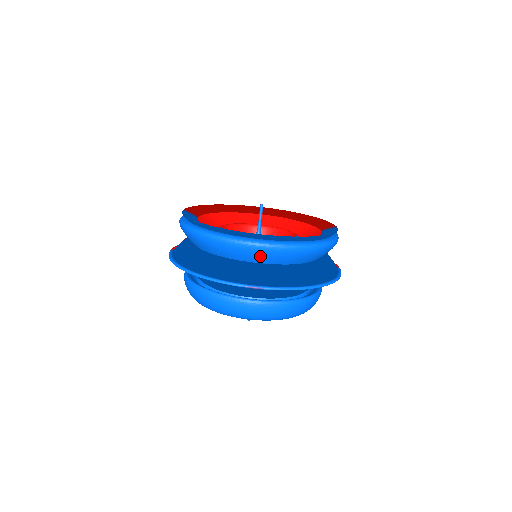
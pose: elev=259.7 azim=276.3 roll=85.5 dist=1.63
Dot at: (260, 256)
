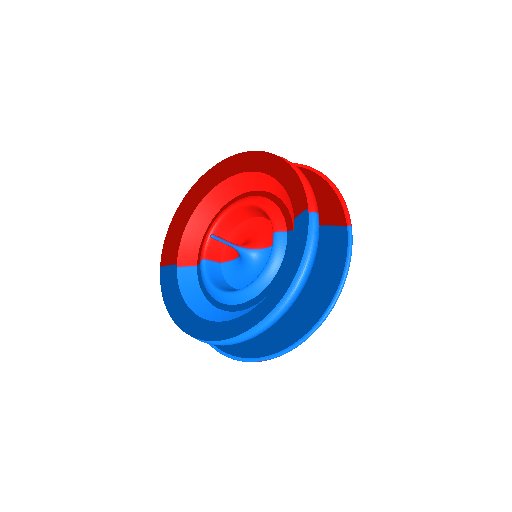
Dot at: occluded
